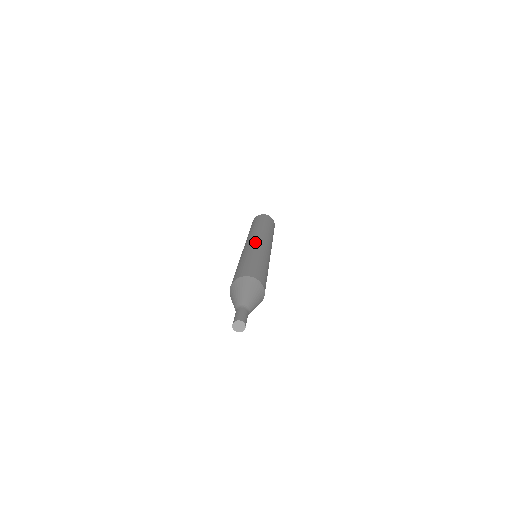
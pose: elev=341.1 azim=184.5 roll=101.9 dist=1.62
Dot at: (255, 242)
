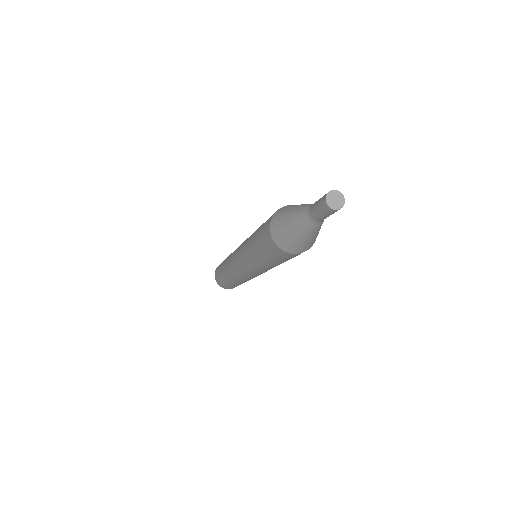
Dot at: (240, 246)
